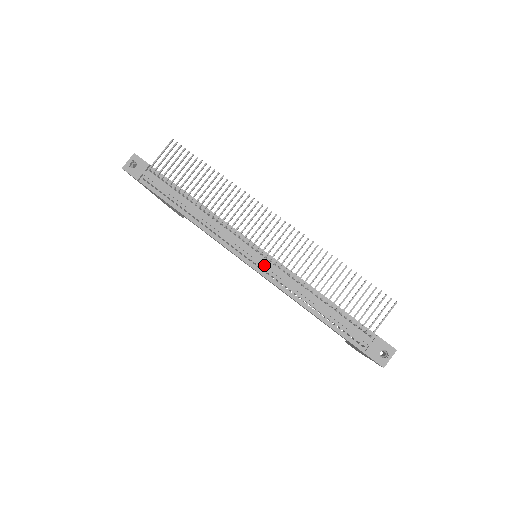
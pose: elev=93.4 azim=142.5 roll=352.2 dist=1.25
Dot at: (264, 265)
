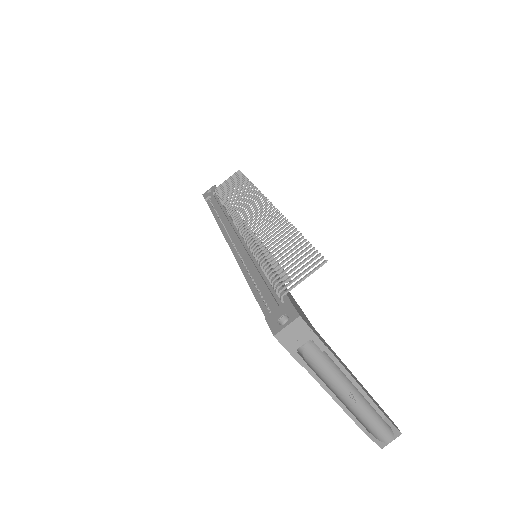
Dot at: (237, 242)
